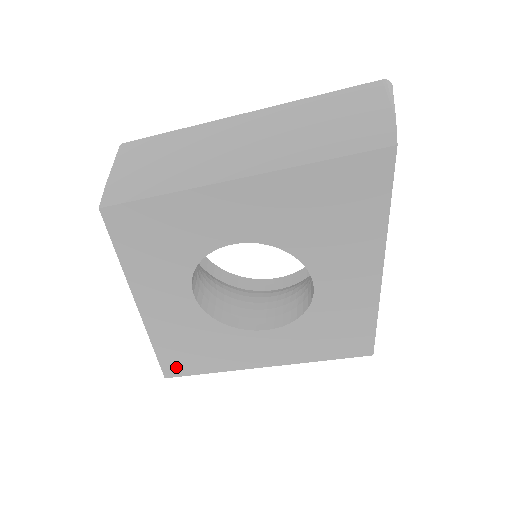
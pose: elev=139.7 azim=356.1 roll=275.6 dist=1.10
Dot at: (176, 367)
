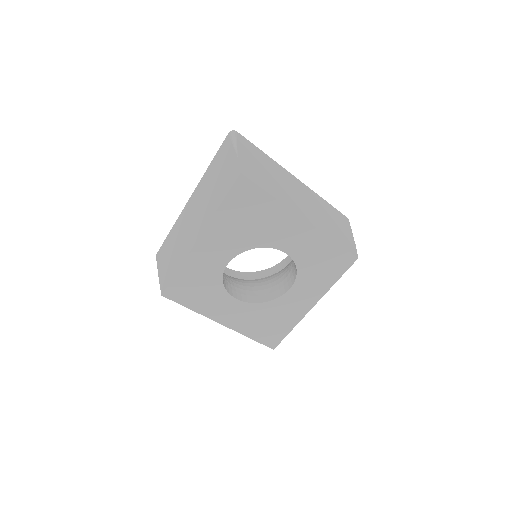
Dot at: (272, 340)
